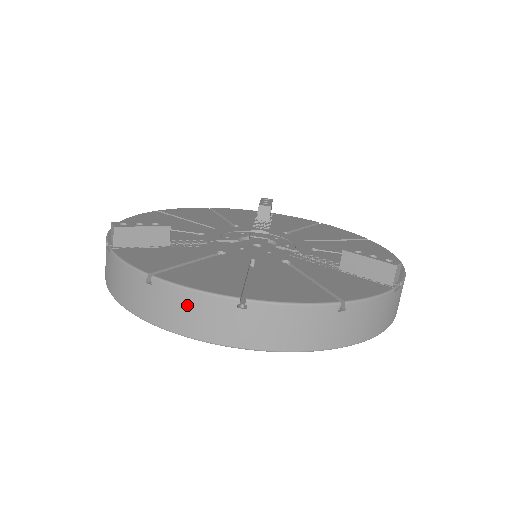
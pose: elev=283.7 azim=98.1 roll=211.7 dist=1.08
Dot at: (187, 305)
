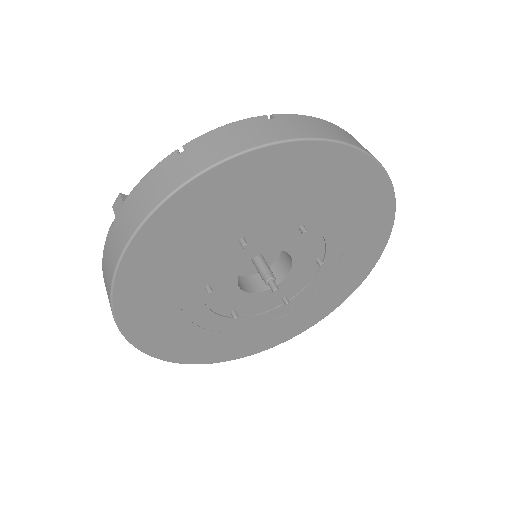
Dot at: (226, 135)
